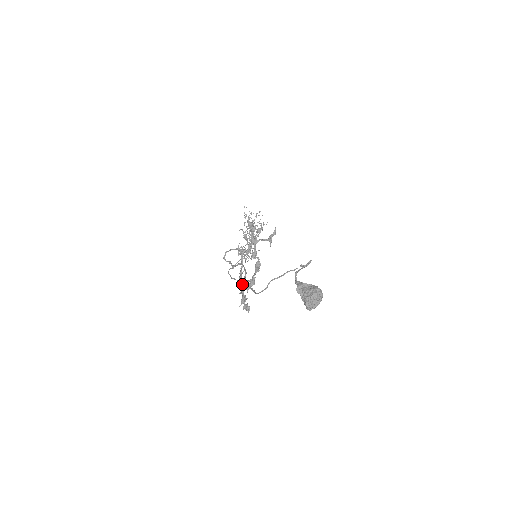
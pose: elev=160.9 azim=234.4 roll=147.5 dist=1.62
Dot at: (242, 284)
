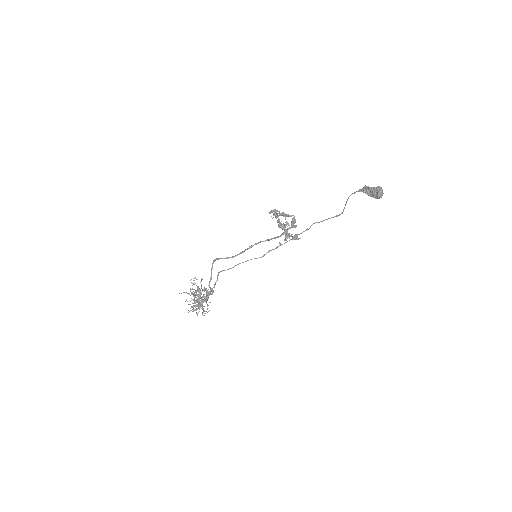
Dot at: occluded
